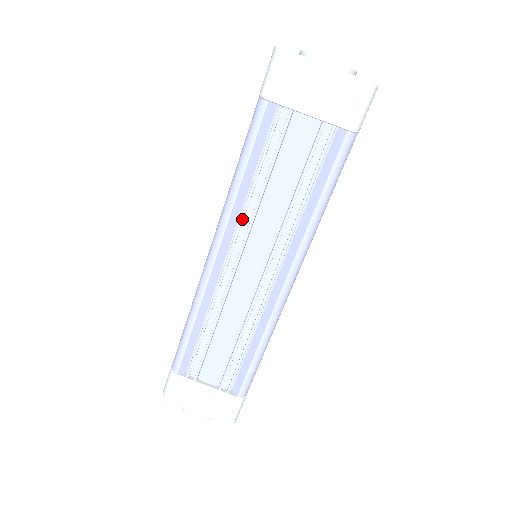
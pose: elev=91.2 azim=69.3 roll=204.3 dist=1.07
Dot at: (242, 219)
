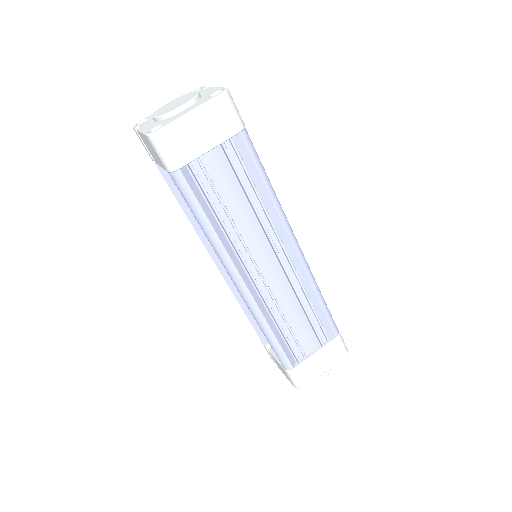
Dot at: (237, 248)
